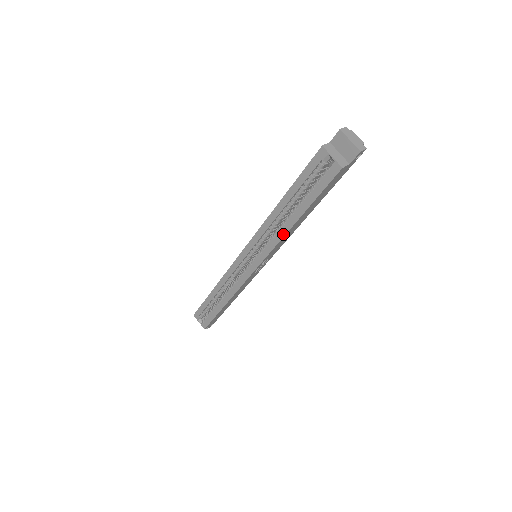
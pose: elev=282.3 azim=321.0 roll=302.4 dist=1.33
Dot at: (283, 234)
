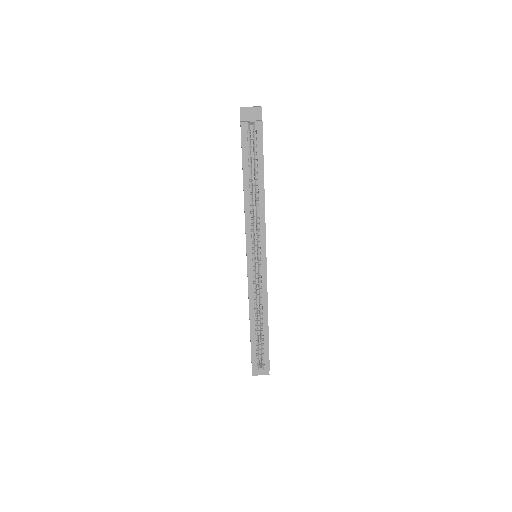
Dot at: (263, 207)
